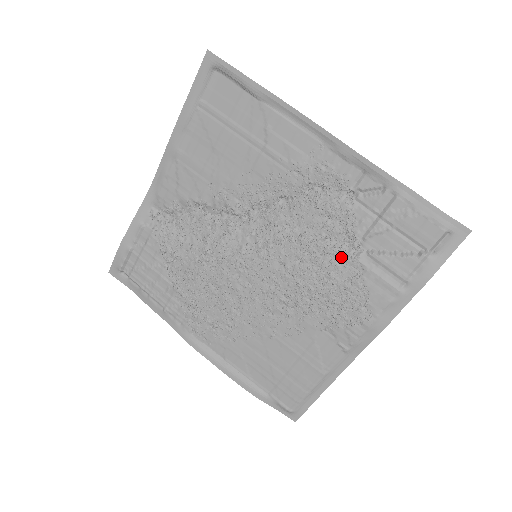
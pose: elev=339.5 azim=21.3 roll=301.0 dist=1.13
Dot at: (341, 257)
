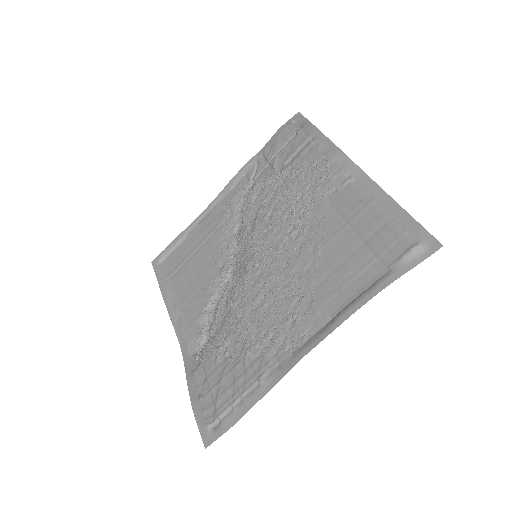
Dot at: (278, 183)
